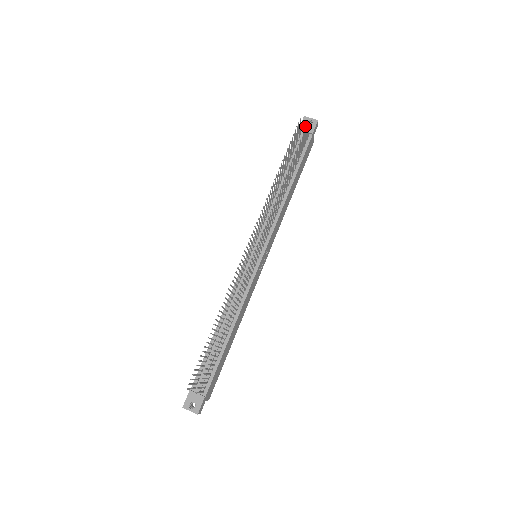
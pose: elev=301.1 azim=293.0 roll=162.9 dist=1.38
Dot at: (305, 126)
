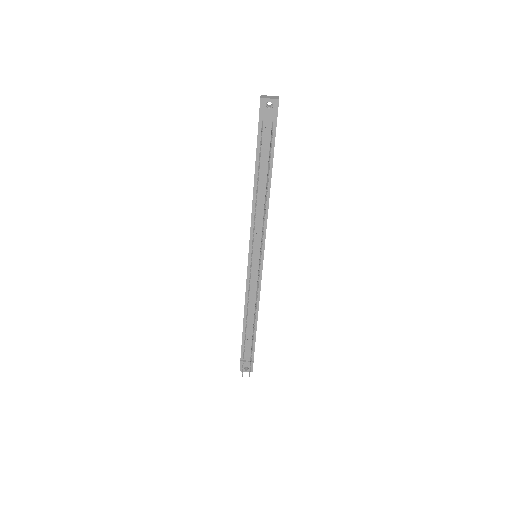
Dot at: (265, 112)
